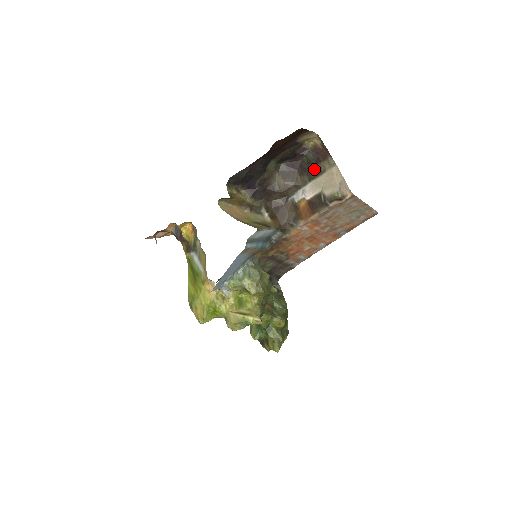
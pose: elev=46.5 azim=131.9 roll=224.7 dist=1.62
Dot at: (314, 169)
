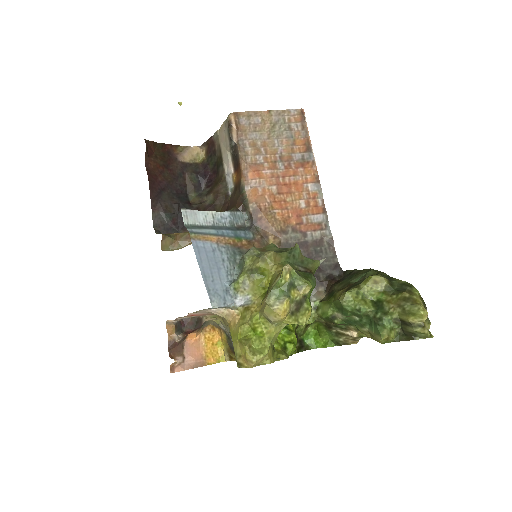
Dot at: (218, 158)
